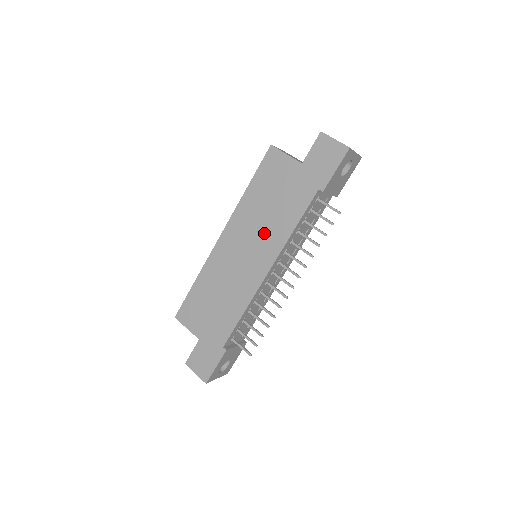
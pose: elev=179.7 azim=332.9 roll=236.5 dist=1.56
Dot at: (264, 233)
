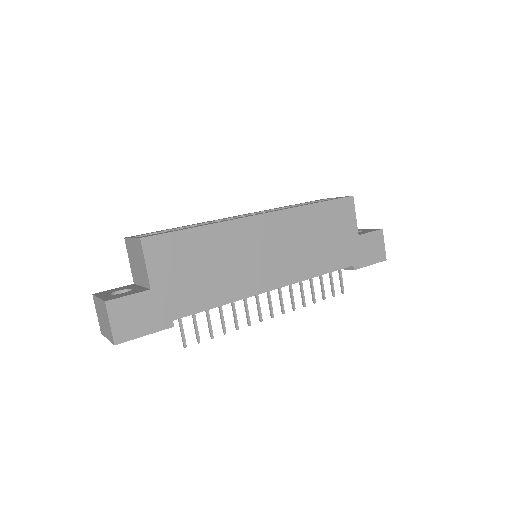
Dot at: (297, 254)
